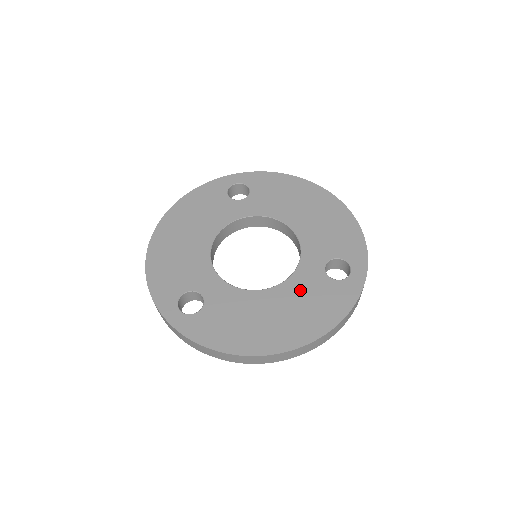
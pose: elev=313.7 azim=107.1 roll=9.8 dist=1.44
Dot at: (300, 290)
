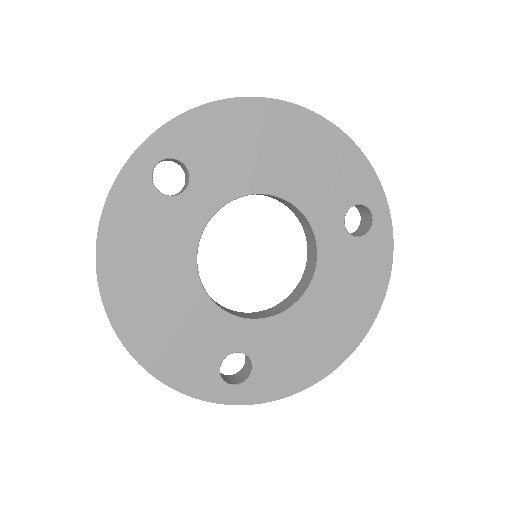
Dot at: (336, 274)
